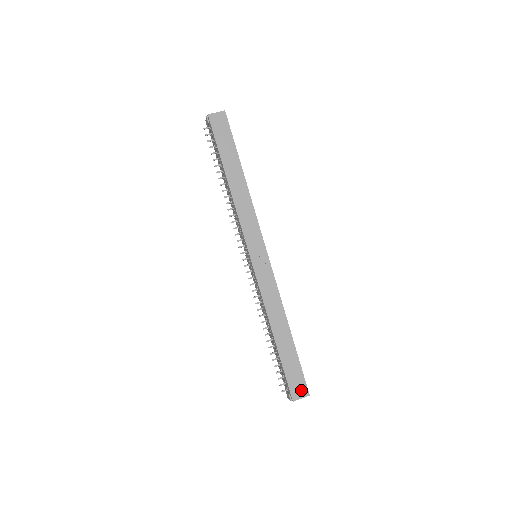
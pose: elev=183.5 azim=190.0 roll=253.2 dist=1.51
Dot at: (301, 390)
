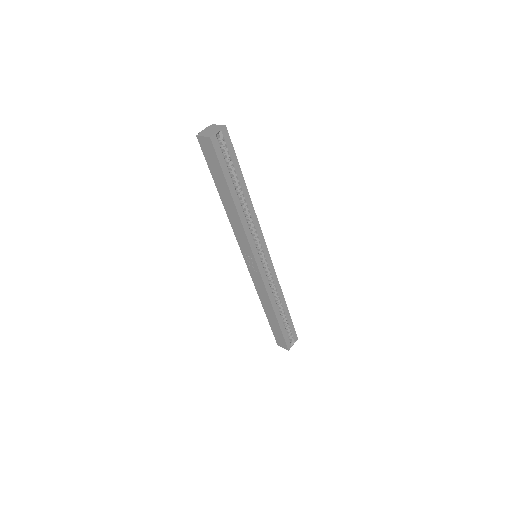
Dot at: (283, 345)
